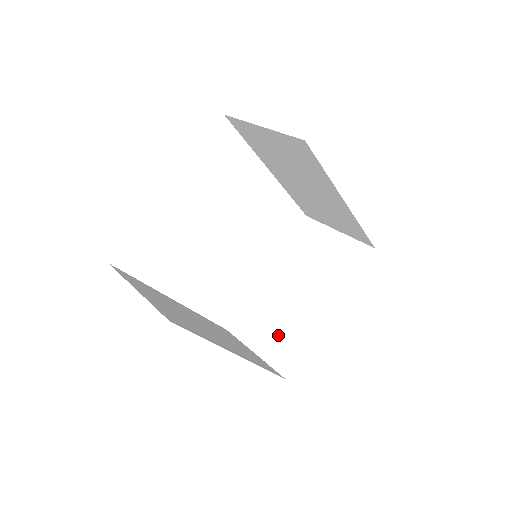
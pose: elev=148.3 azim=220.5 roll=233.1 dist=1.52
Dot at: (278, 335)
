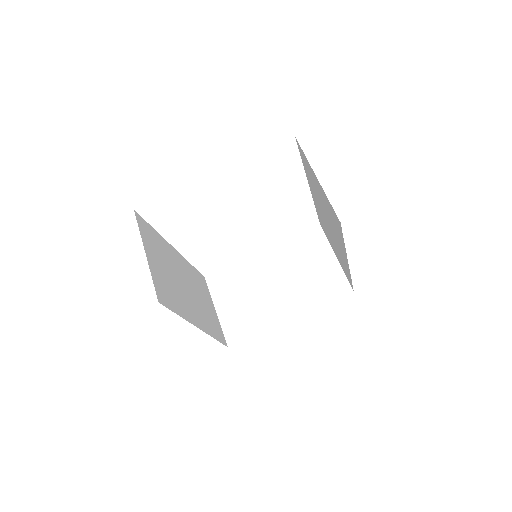
Dot at: (241, 310)
